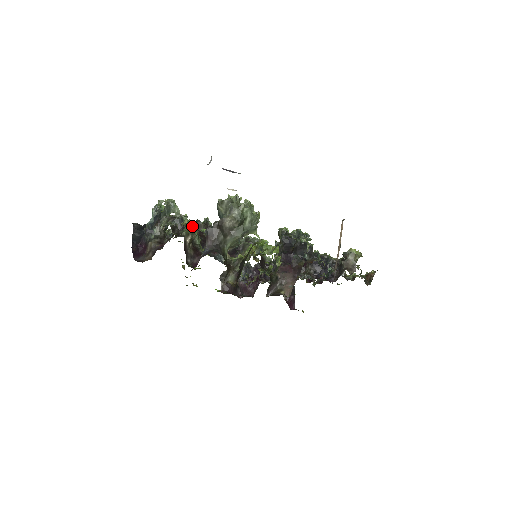
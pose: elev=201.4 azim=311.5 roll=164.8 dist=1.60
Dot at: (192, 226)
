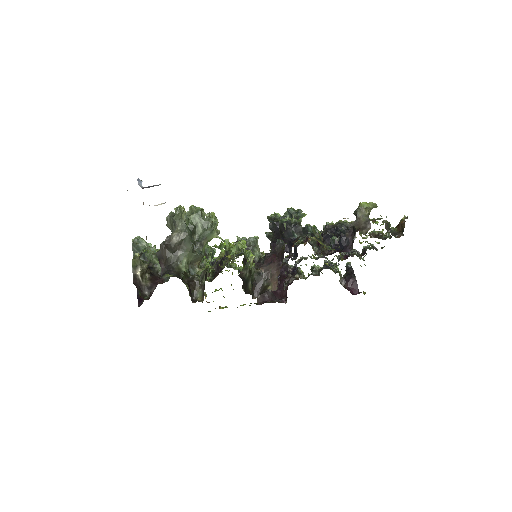
Dot at: (151, 256)
